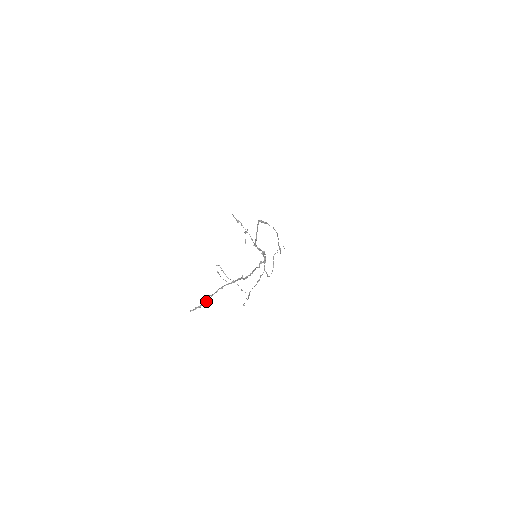
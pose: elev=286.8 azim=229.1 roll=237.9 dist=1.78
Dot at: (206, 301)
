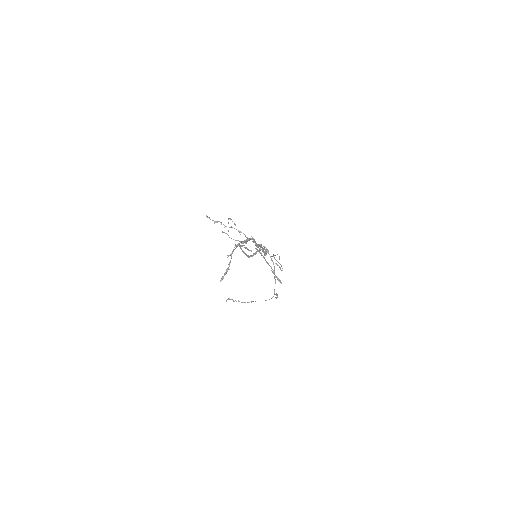
Dot at: (230, 261)
